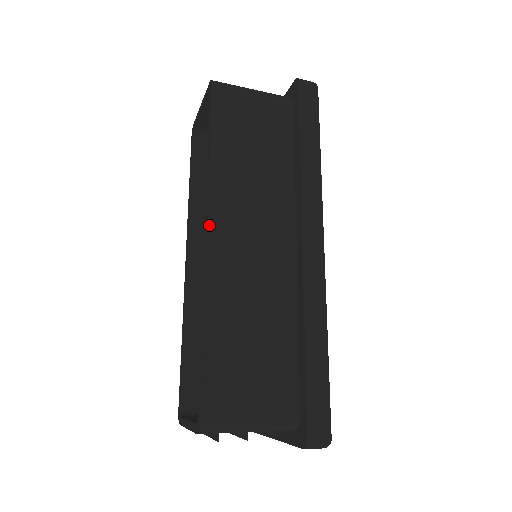
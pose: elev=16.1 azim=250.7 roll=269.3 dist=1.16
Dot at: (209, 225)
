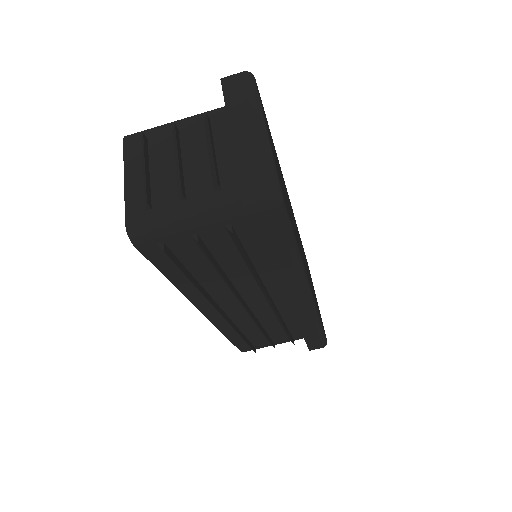
Dot at: occluded
